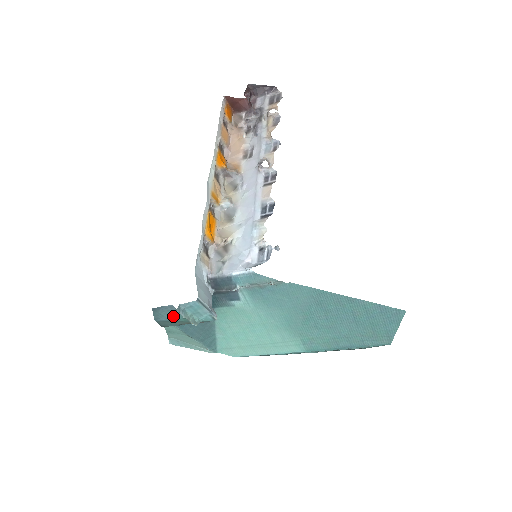
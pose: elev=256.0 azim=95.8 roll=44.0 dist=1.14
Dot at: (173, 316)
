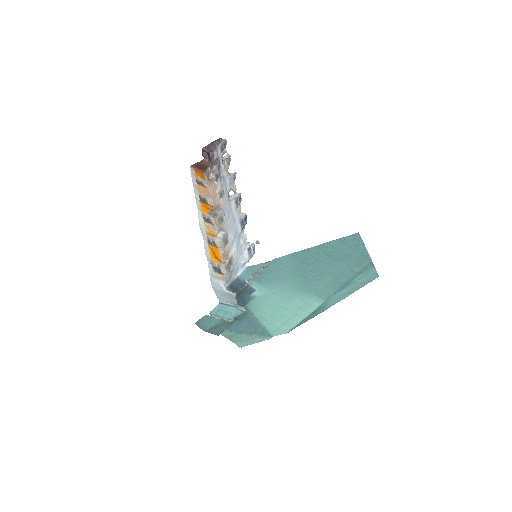
Dot at: (213, 322)
